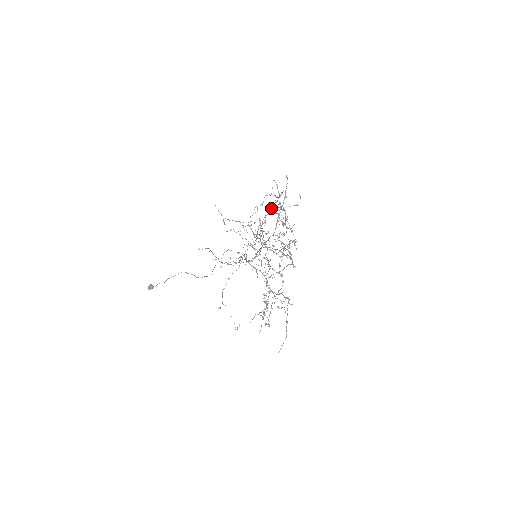
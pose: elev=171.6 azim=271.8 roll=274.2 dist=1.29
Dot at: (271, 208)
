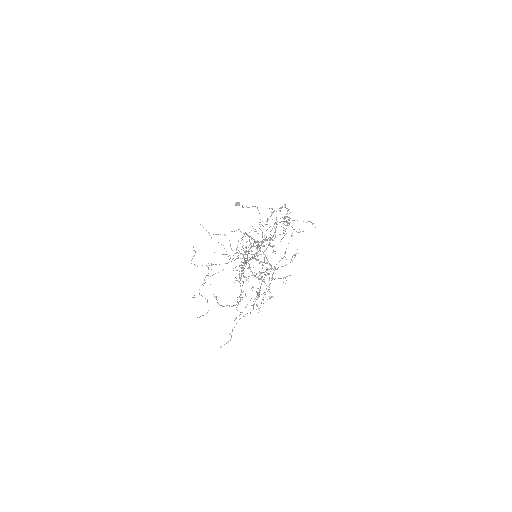
Dot at: (284, 219)
